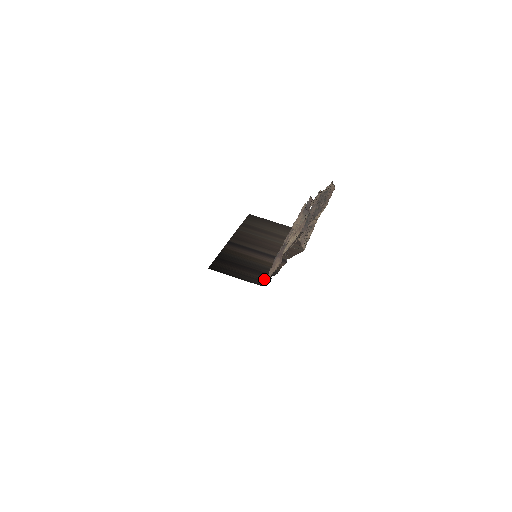
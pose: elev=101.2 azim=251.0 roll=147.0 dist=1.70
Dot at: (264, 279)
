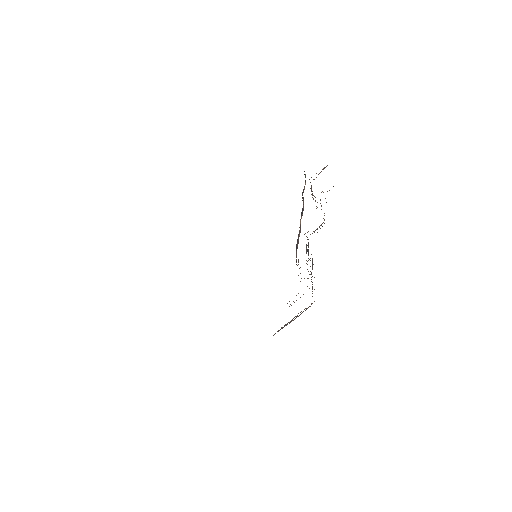
Dot at: occluded
